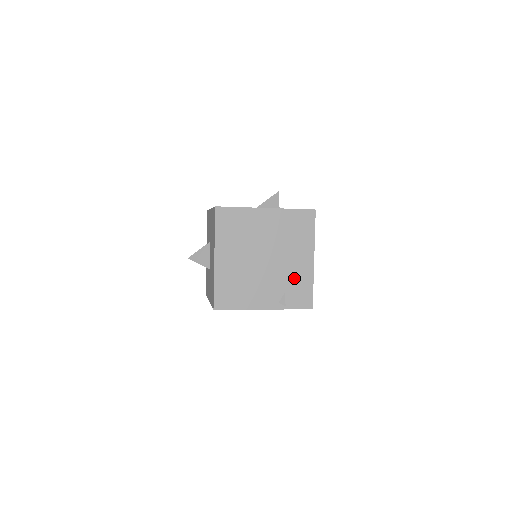
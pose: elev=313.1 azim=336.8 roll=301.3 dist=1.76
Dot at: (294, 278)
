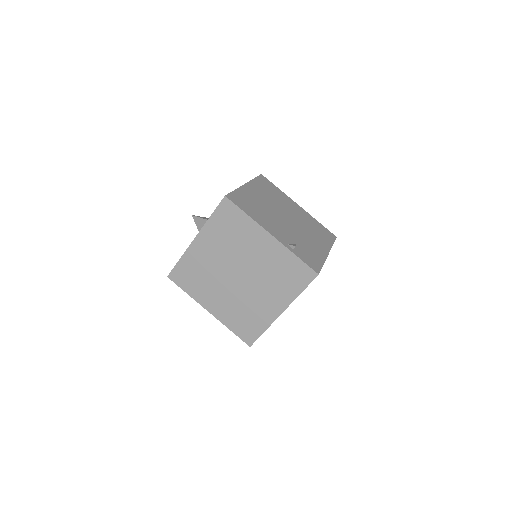
Dot at: (307, 246)
